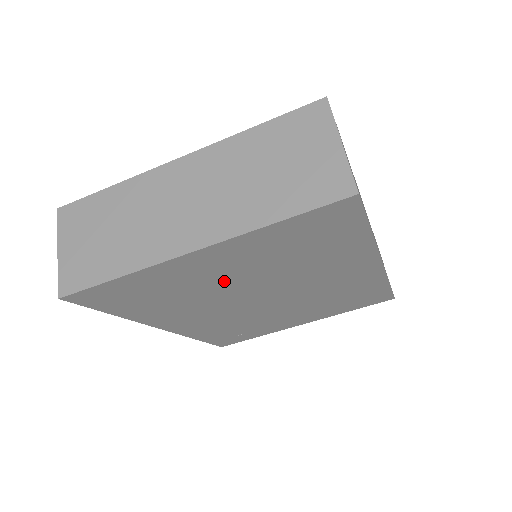
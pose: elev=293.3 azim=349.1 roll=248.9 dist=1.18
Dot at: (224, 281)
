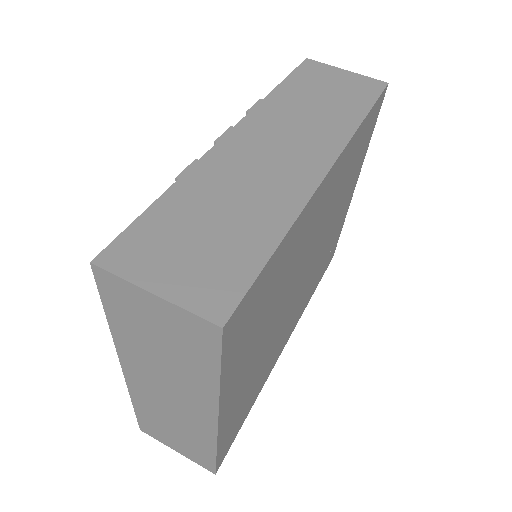
Dot at: (263, 349)
